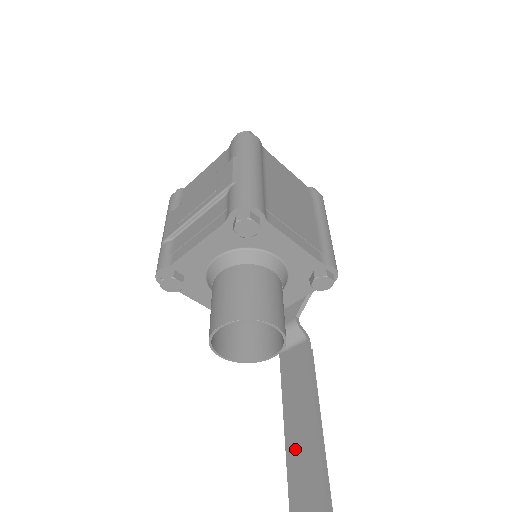
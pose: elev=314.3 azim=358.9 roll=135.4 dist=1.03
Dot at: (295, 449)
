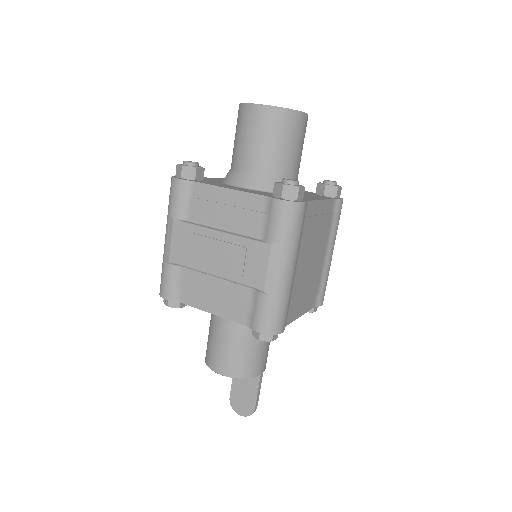
Dot at: occluded
